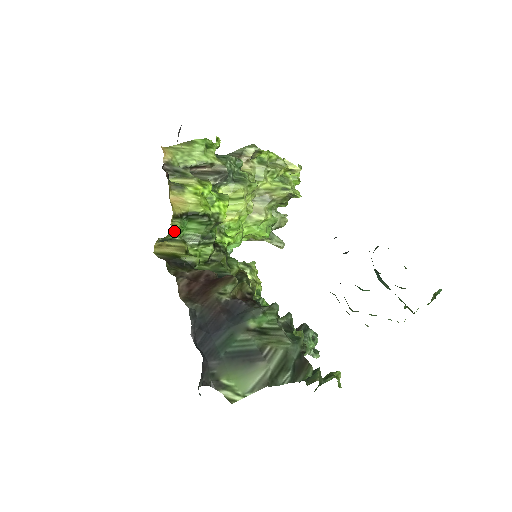
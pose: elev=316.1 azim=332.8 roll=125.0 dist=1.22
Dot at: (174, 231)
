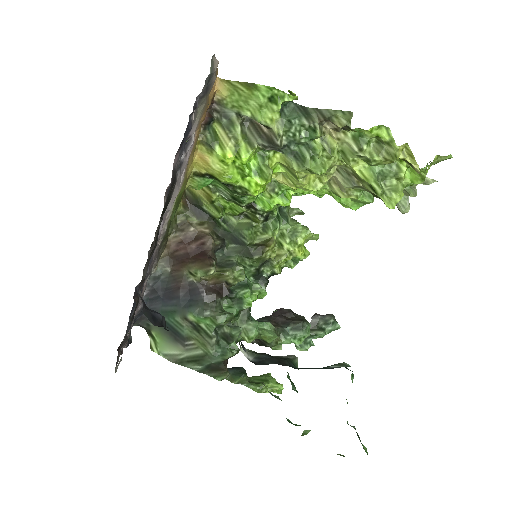
Dot at: (192, 186)
